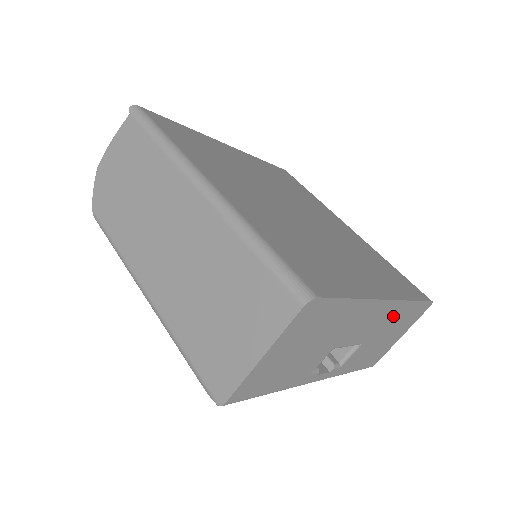
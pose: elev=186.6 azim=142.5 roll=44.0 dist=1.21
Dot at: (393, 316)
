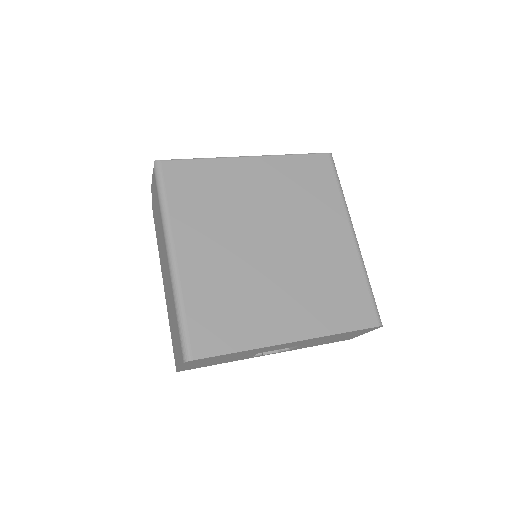
Dot at: (320, 339)
